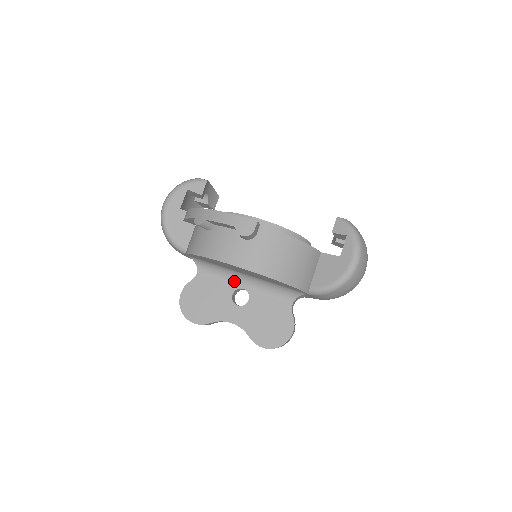
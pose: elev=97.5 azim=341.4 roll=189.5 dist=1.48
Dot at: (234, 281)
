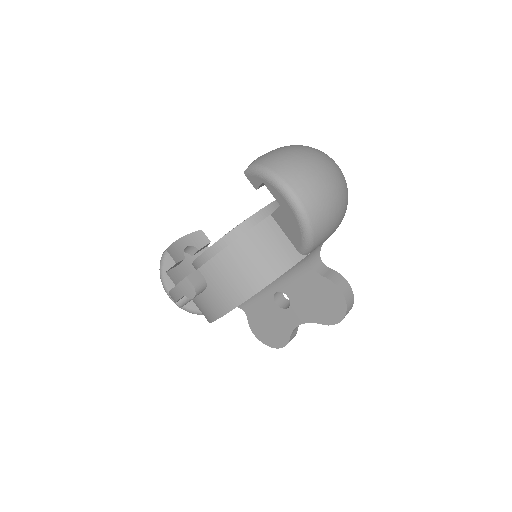
Dot at: (265, 293)
